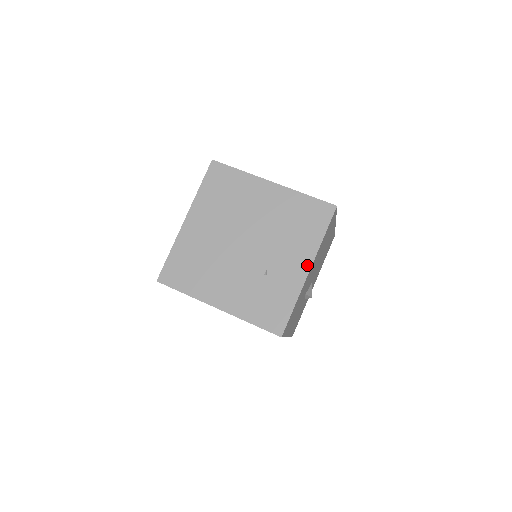
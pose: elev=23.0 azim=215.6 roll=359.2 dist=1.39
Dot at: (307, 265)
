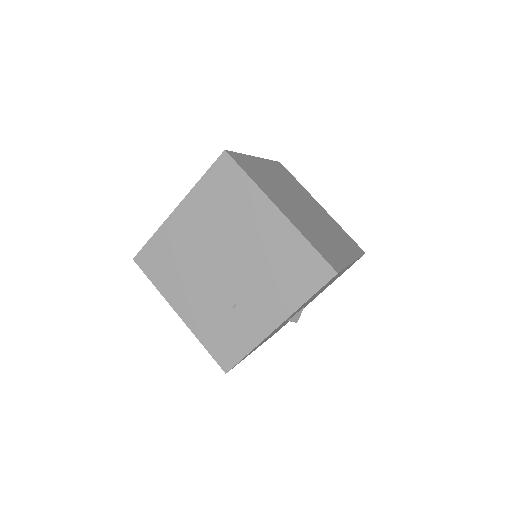
Dot at: (278, 320)
